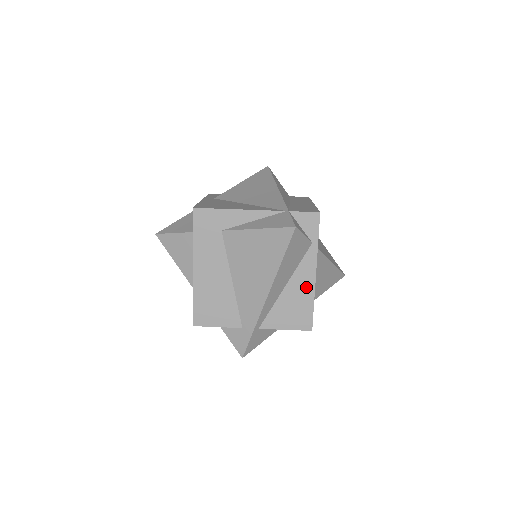
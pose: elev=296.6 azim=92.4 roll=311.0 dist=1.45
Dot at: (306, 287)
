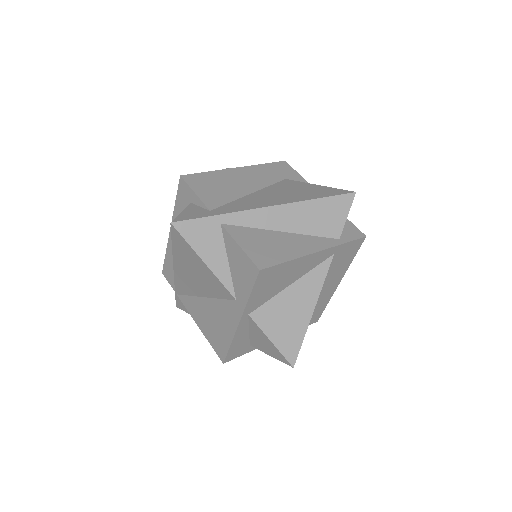
Dot at: (299, 248)
